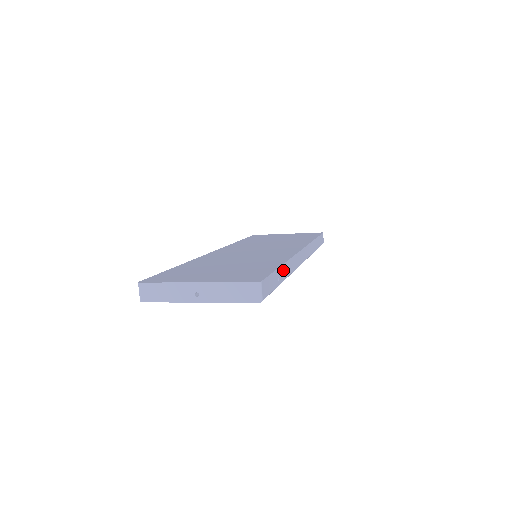
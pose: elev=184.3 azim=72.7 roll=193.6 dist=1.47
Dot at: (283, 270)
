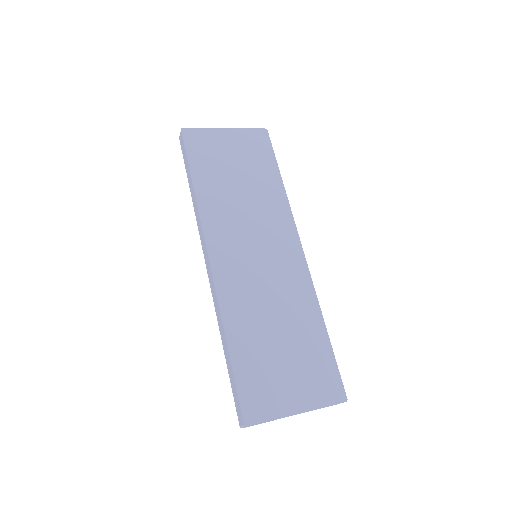
Dot at: (324, 330)
